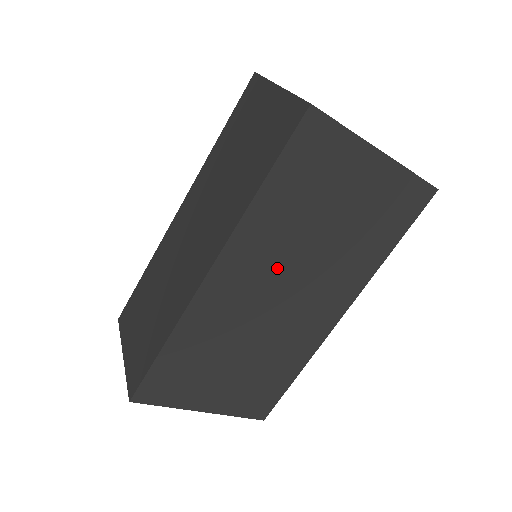
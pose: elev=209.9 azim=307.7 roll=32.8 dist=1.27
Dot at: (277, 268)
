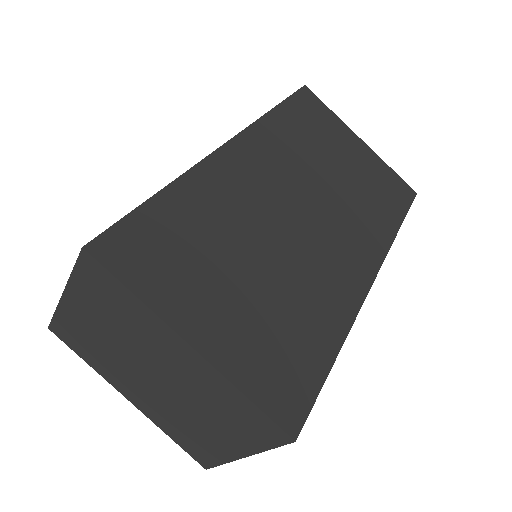
Dot at: (293, 178)
